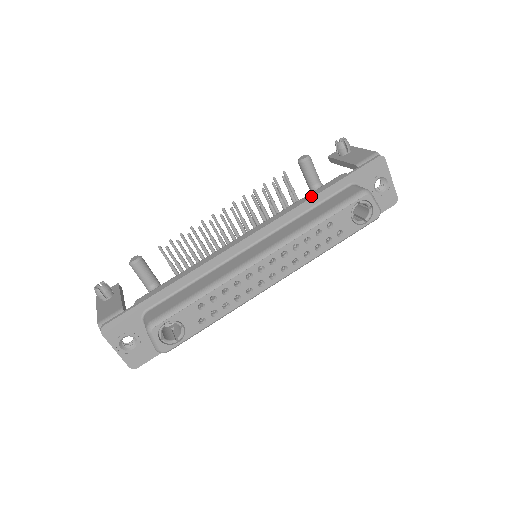
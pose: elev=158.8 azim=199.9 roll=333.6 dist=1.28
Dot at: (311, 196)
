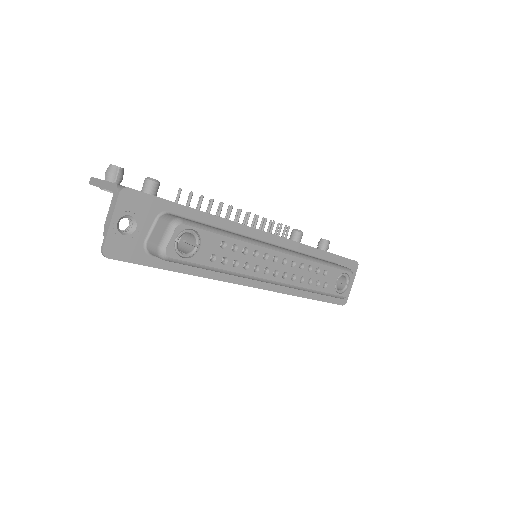
Dot at: occluded
